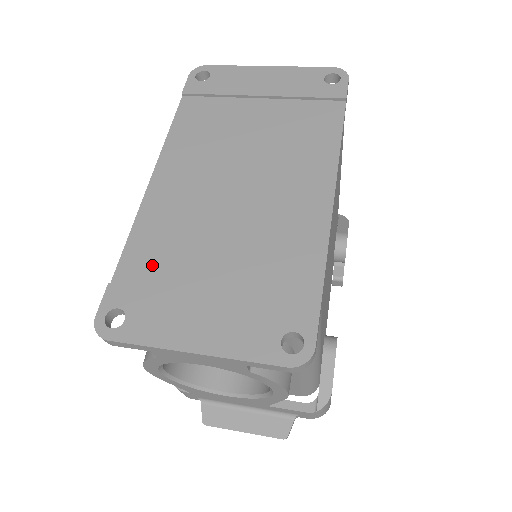
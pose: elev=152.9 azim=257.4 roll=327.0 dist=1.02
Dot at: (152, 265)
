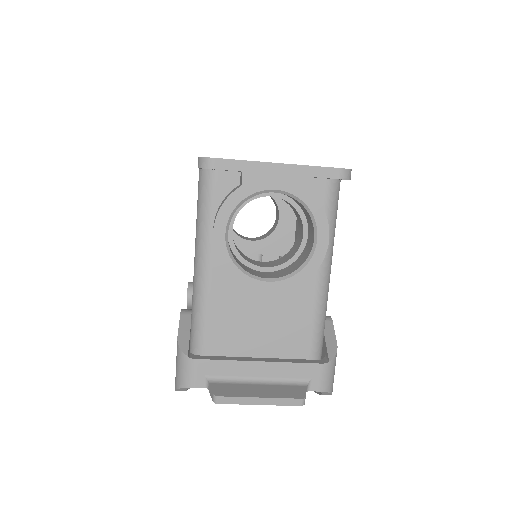
Dot at: occluded
